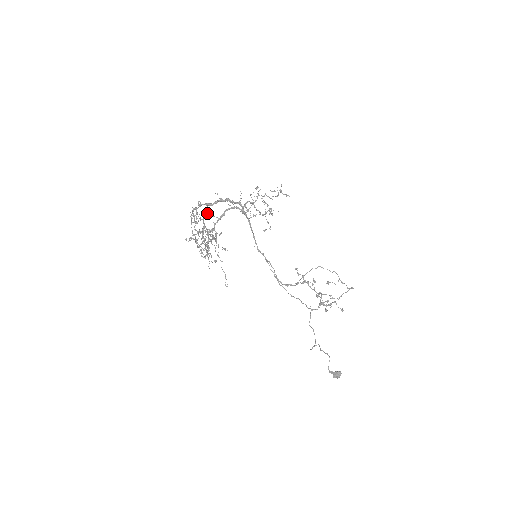
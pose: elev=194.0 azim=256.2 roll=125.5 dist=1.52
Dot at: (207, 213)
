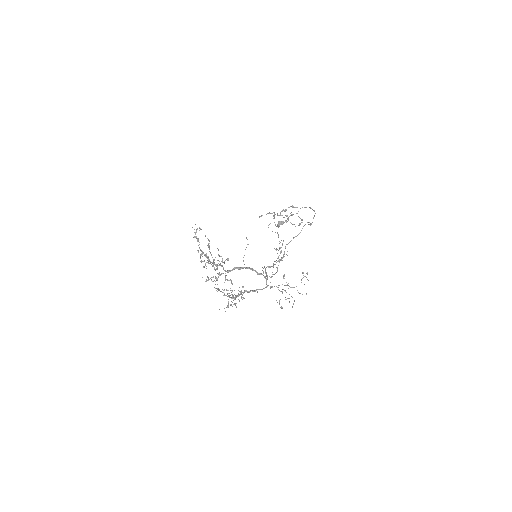
Dot at: (221, 266)
